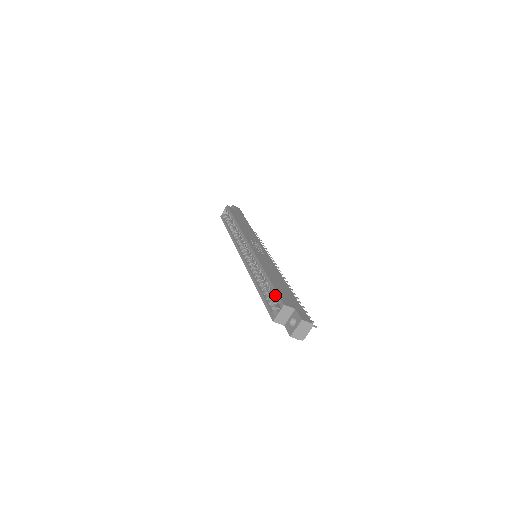
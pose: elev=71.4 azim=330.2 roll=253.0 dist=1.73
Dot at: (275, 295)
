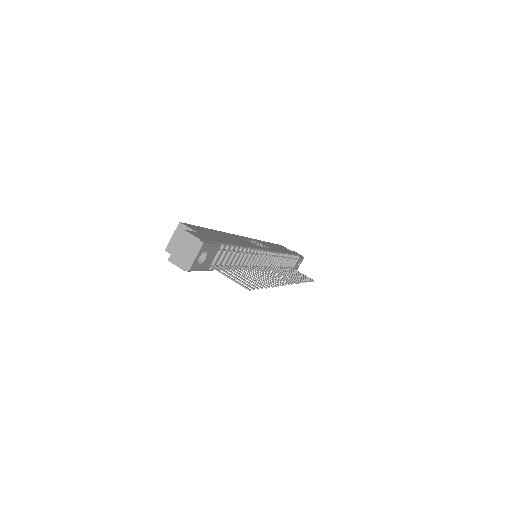
Dot at: occluded
